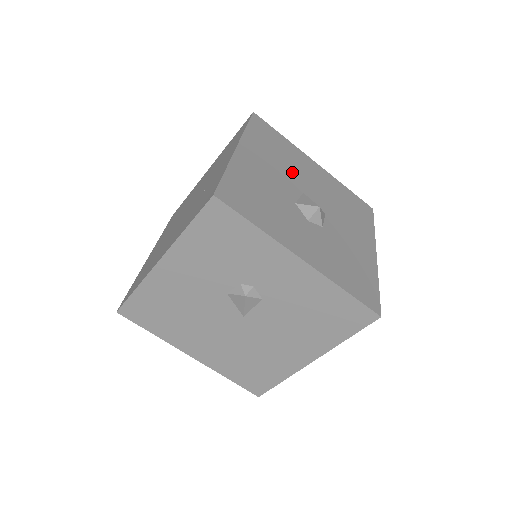
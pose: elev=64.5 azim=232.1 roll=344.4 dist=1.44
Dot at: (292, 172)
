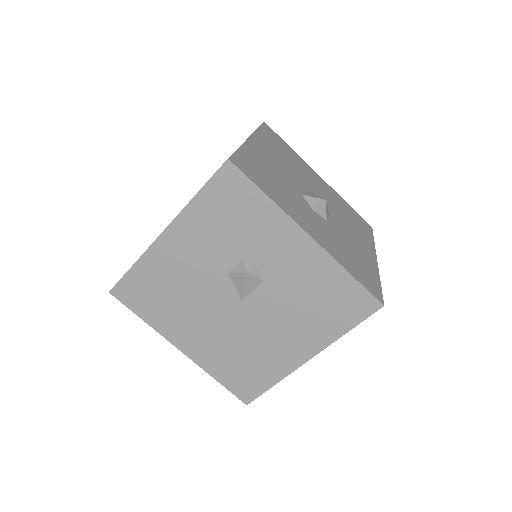
Dot at: (299, 173)
